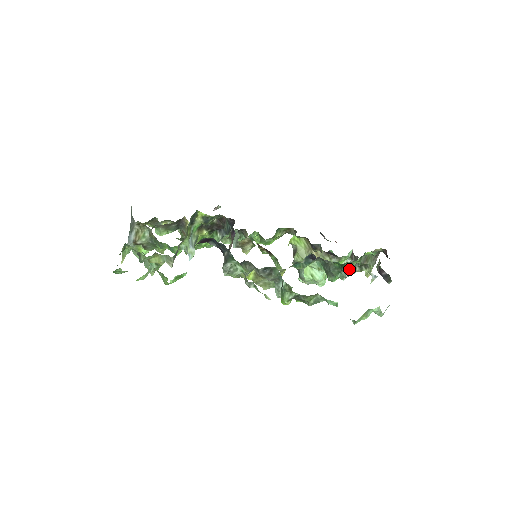
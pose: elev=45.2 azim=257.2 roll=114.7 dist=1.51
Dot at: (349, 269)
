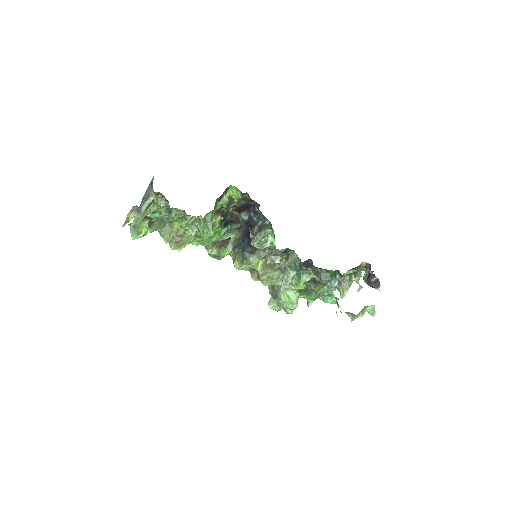
Dot at: (340, 277)
